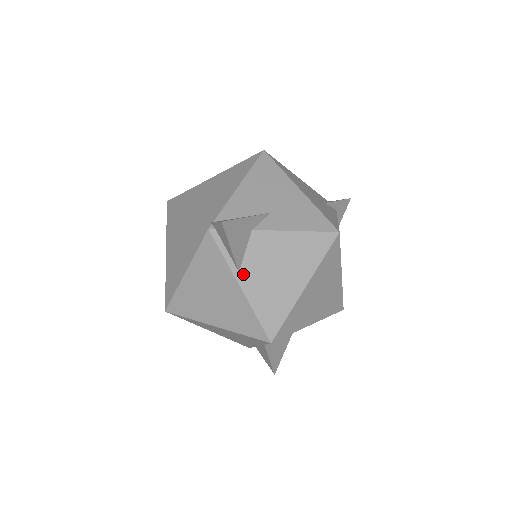
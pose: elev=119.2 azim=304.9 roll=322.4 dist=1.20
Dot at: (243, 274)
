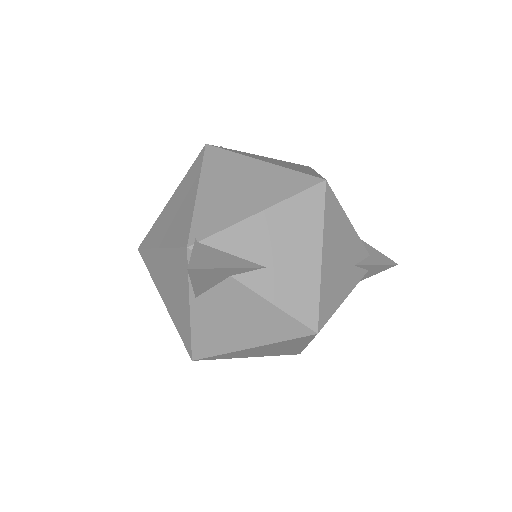
Dot at: (199, 302)
